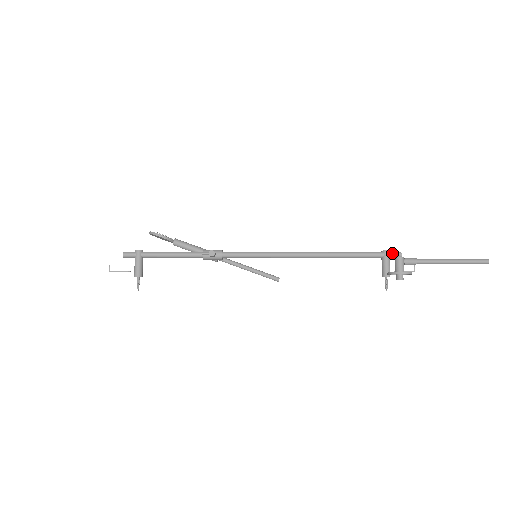
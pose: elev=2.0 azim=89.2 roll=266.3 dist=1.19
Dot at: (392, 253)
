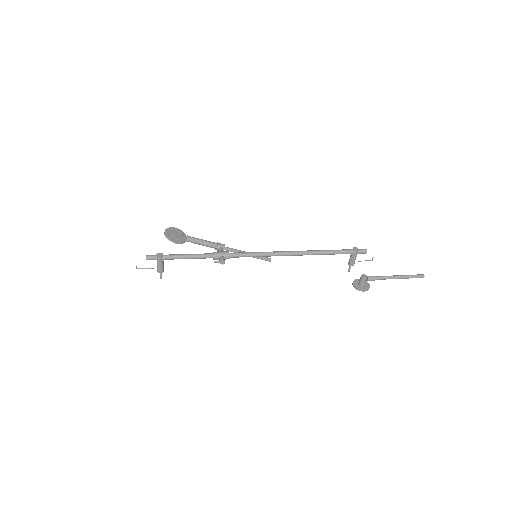
Dot at: (360, 252)
